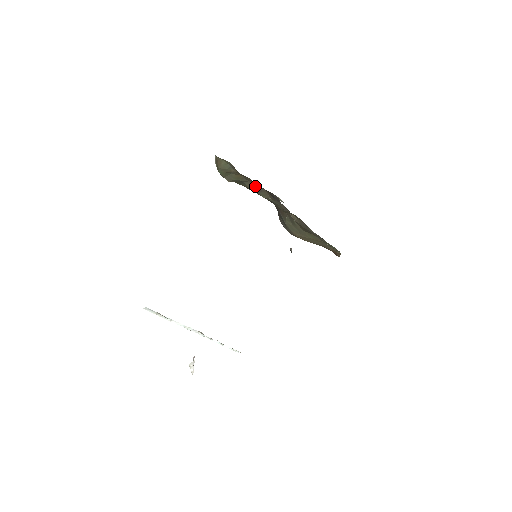
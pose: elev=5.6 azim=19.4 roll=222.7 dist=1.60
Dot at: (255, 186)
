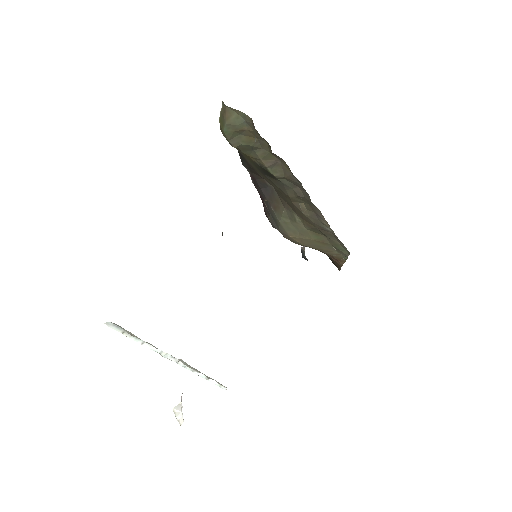
Dot at: (269, 156)
